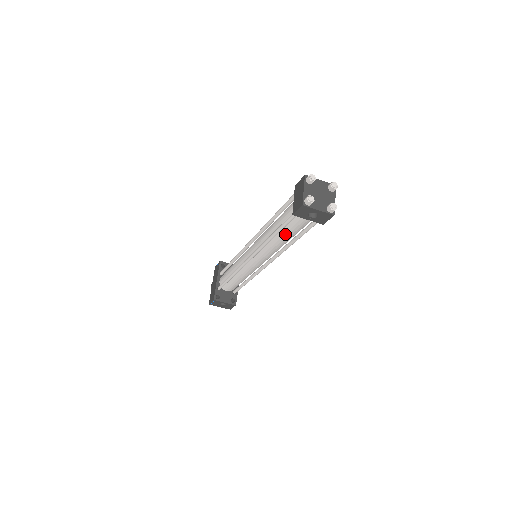
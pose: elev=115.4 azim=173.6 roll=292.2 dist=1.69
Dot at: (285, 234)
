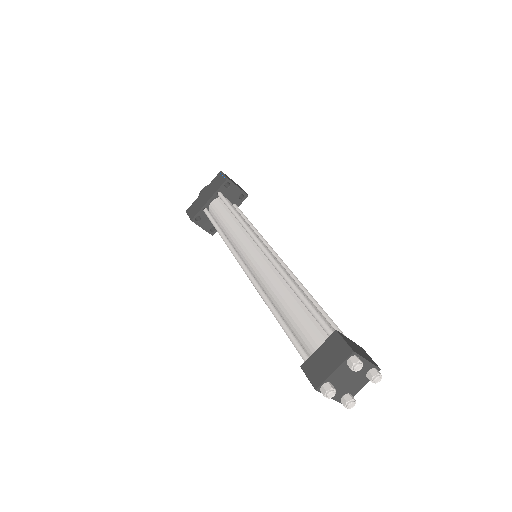
Dot at: (288, 326)
